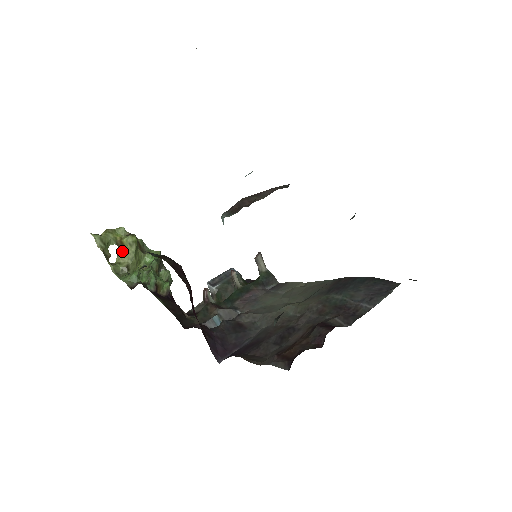
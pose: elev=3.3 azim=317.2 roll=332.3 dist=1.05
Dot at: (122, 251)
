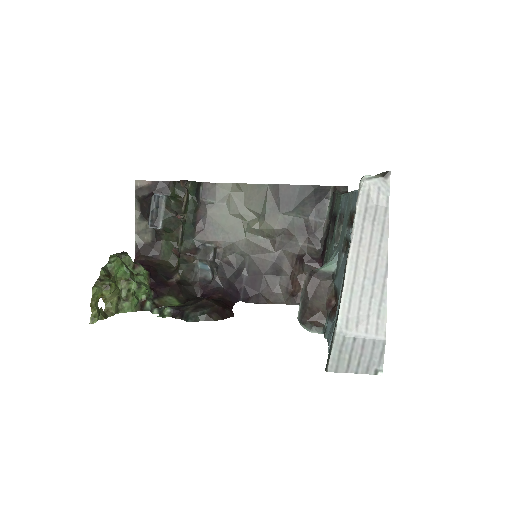
Dot at: (104, 296)
